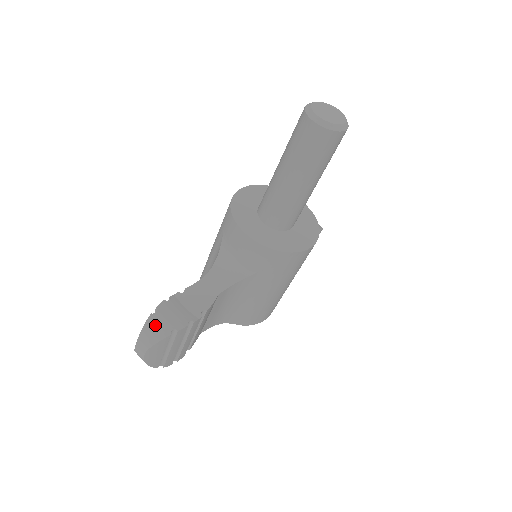
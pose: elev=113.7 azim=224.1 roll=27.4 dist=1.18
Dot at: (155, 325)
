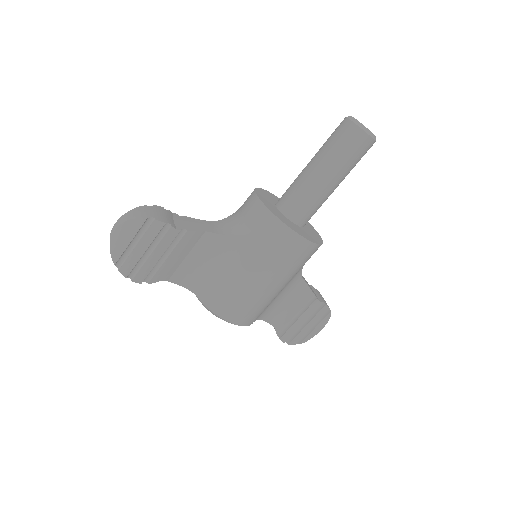
Dot at: (142, 210)
